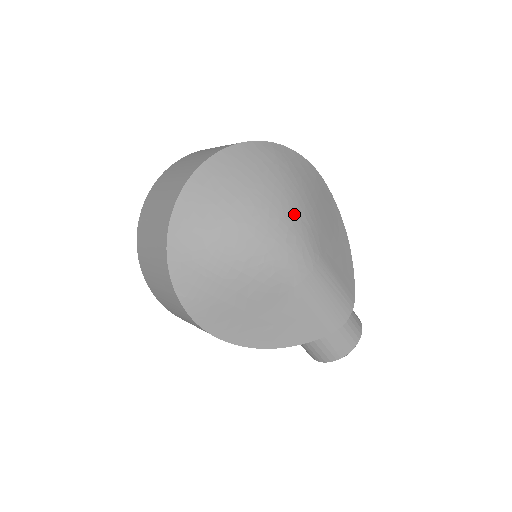
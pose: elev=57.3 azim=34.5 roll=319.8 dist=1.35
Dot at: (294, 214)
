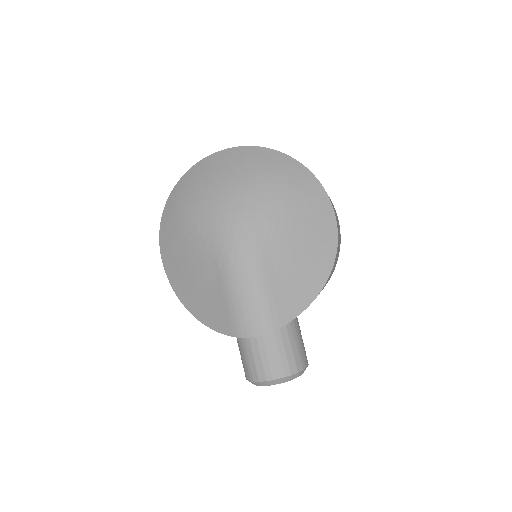
Dot at: (256, 213)
